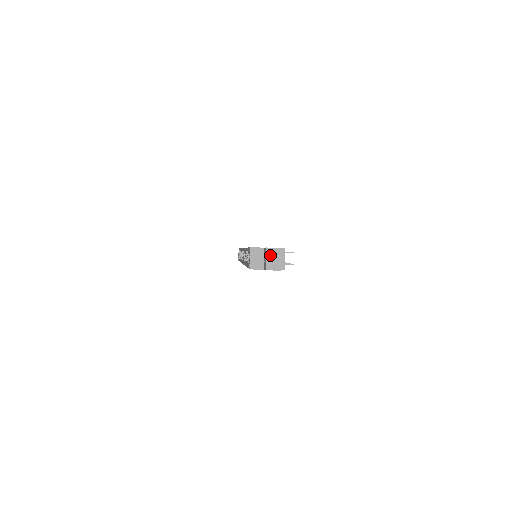
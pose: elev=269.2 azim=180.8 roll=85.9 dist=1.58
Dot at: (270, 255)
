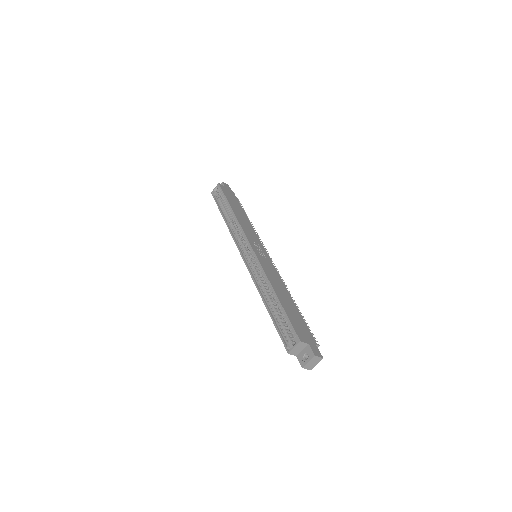
Dot at: (313, 360)
